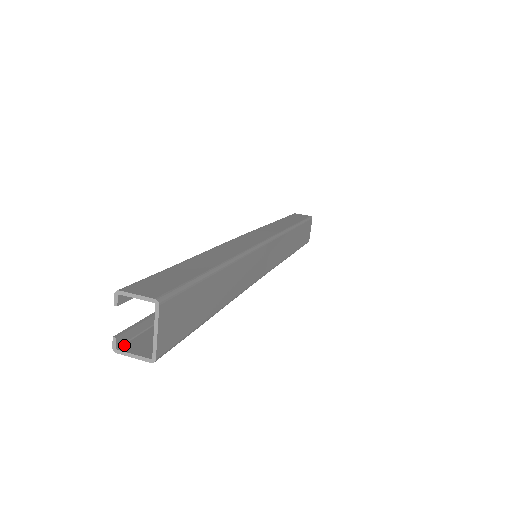
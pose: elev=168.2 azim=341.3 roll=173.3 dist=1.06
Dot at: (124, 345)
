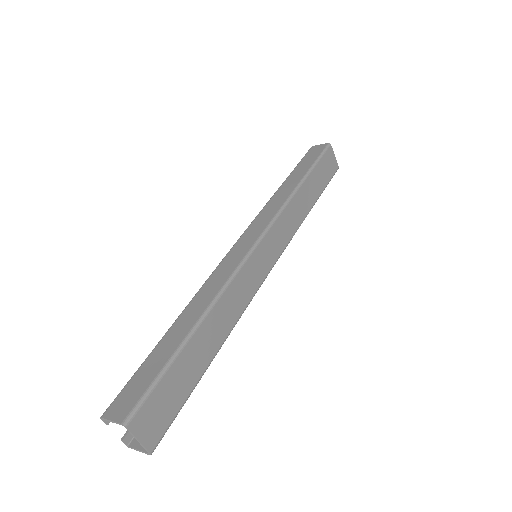
Dot at: (134, 439)
